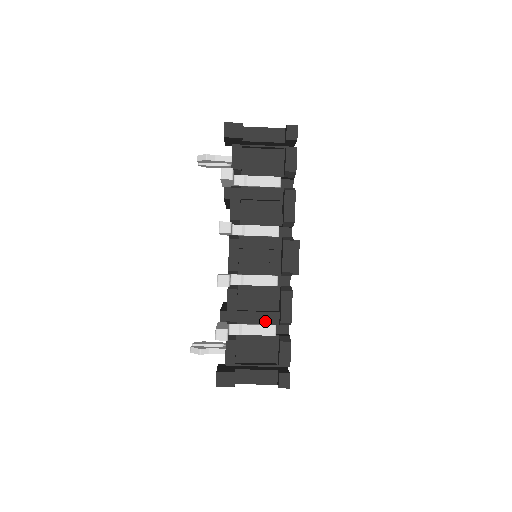
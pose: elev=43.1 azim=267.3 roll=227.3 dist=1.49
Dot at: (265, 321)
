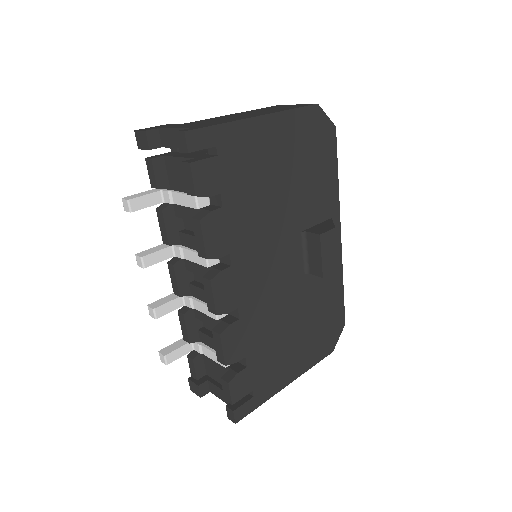
Dot at: occluded
